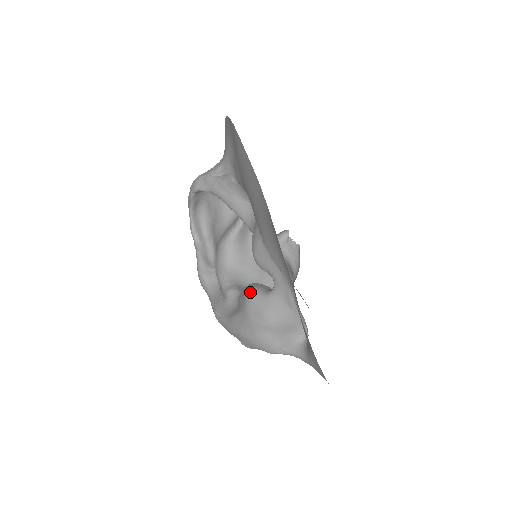
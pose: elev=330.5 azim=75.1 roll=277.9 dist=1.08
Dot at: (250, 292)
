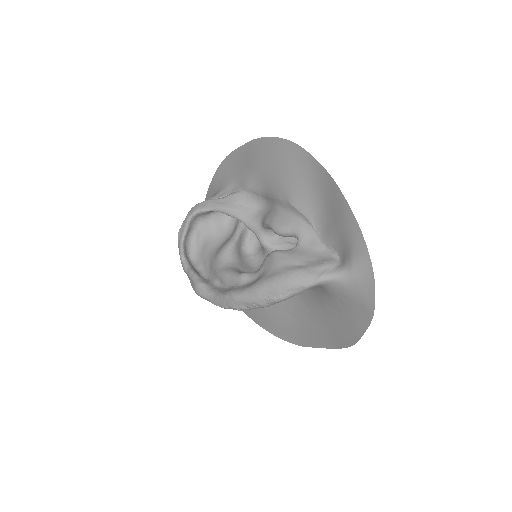
Dot at: (277, 251)
